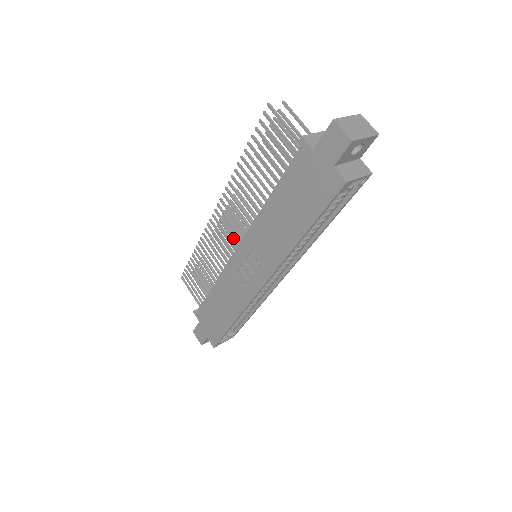
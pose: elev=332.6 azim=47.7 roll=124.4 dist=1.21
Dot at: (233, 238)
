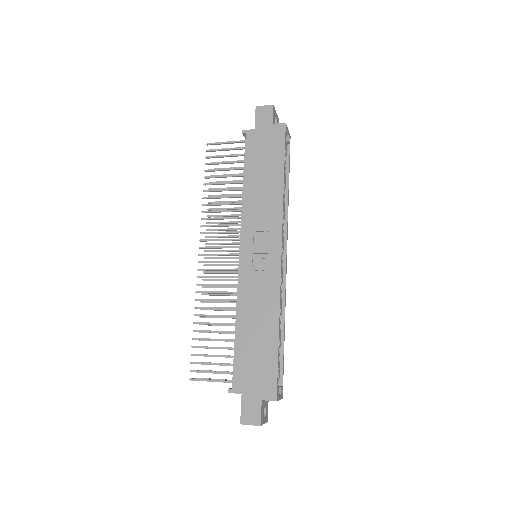
Dot at: (224, 279)
